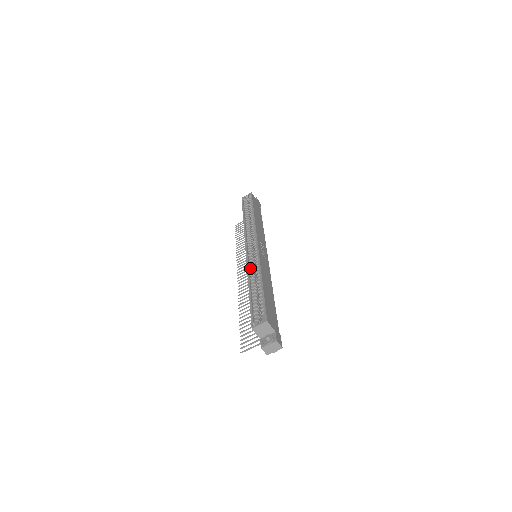
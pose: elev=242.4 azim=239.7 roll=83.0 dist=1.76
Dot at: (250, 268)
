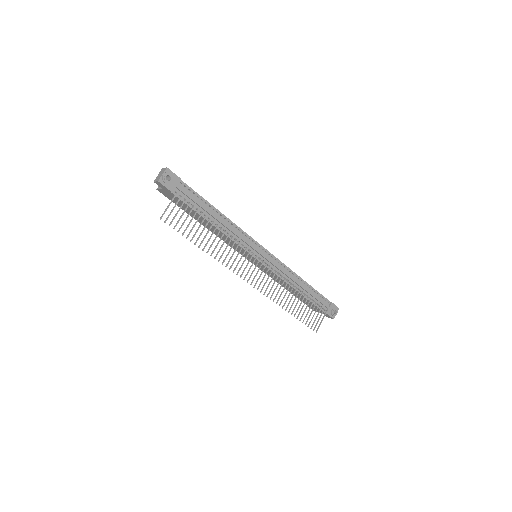
Dot at: occluded
